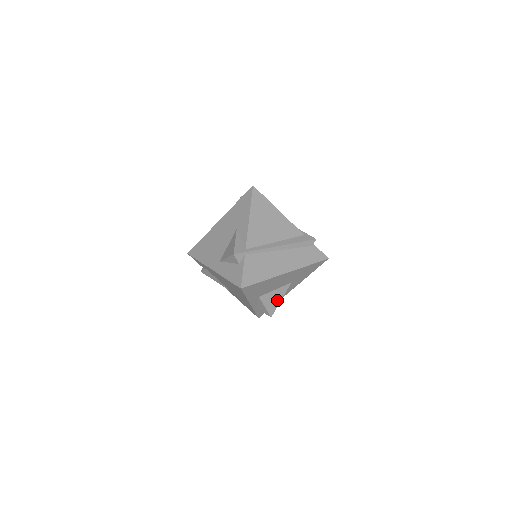
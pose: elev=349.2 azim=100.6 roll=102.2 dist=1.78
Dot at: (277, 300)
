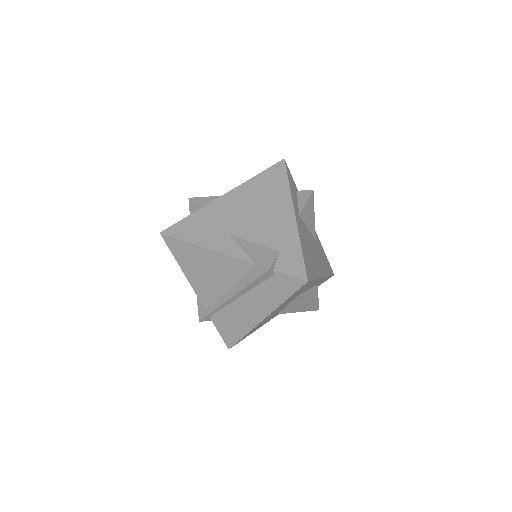
Dot at: (304, 305)
